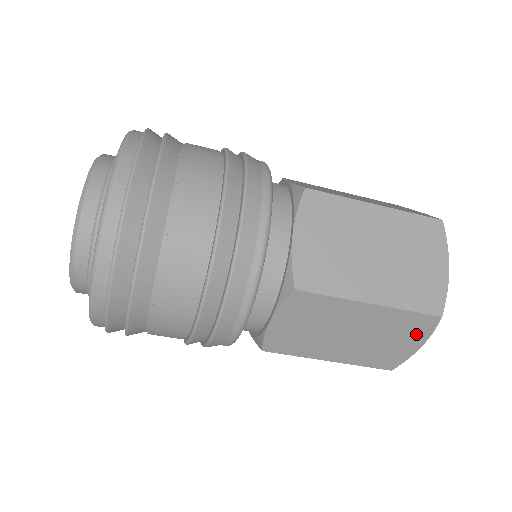
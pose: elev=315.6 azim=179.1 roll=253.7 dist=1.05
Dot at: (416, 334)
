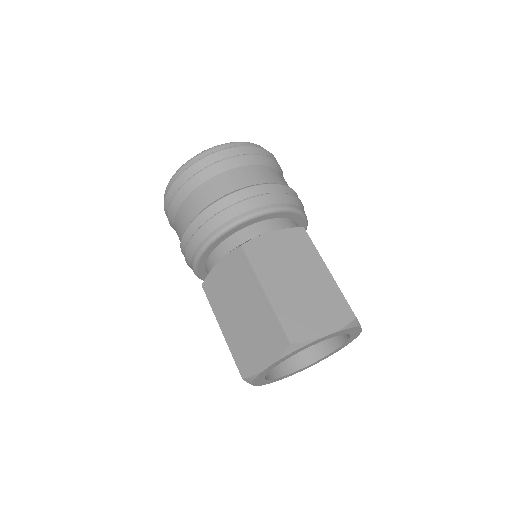
Dot at: (271, 349)
